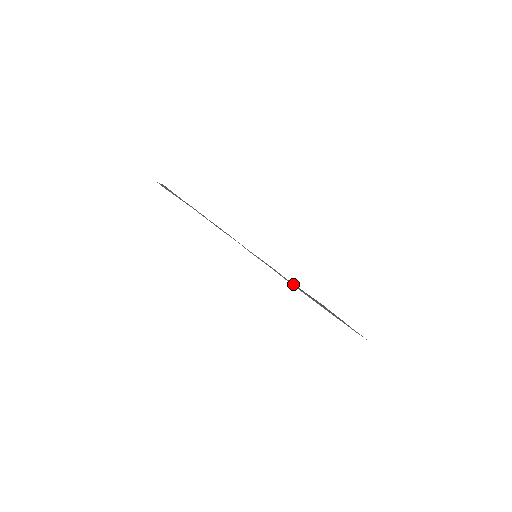
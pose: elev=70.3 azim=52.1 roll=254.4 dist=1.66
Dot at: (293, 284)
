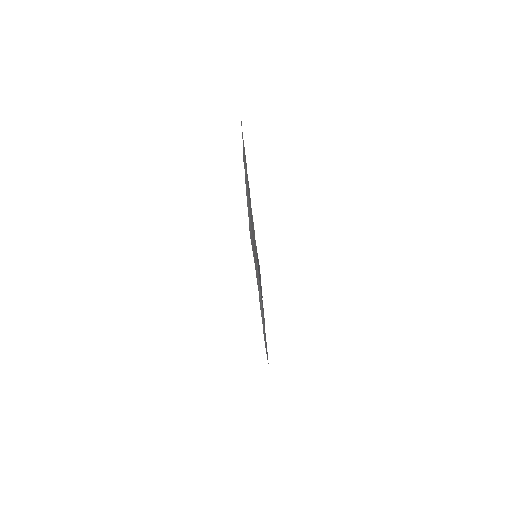
Dot at: occluded
